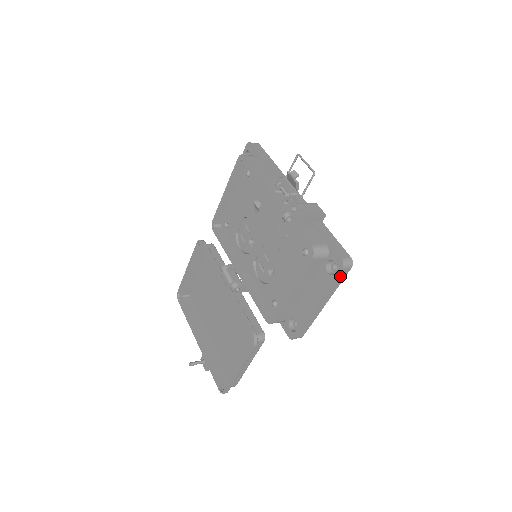
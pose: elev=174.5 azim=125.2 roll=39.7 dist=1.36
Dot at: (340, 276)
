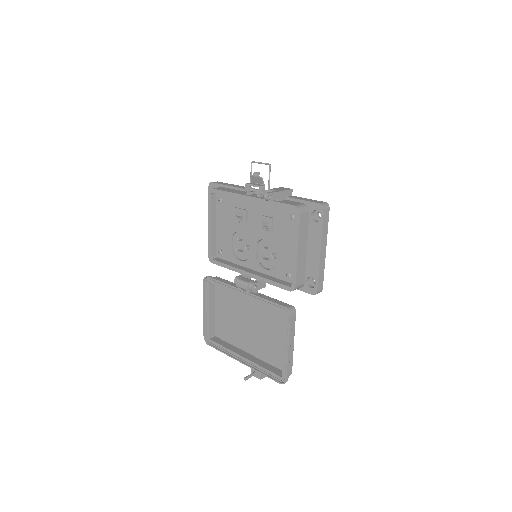
Dot at: (325, 218)
